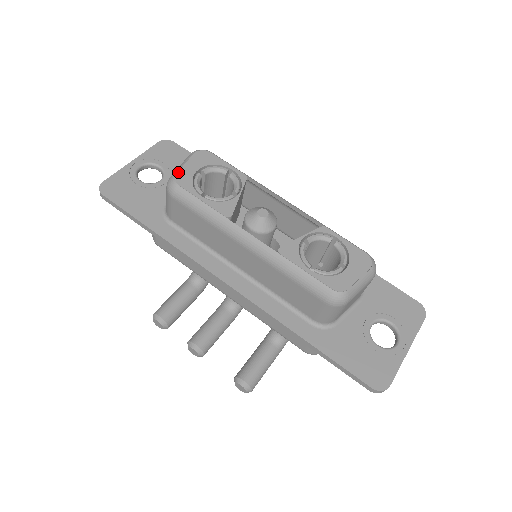
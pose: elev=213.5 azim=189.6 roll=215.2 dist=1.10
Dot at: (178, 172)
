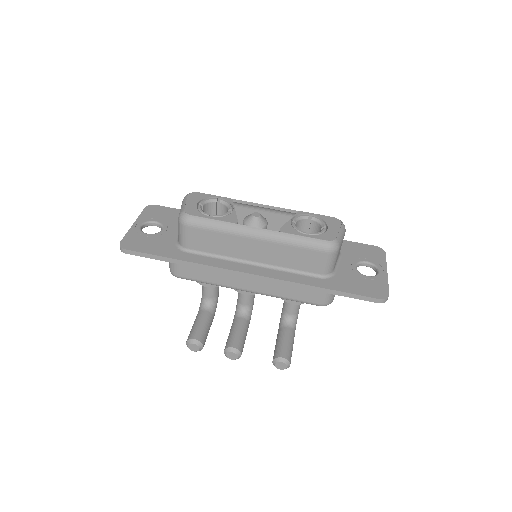
Dot at: (185, 208)
